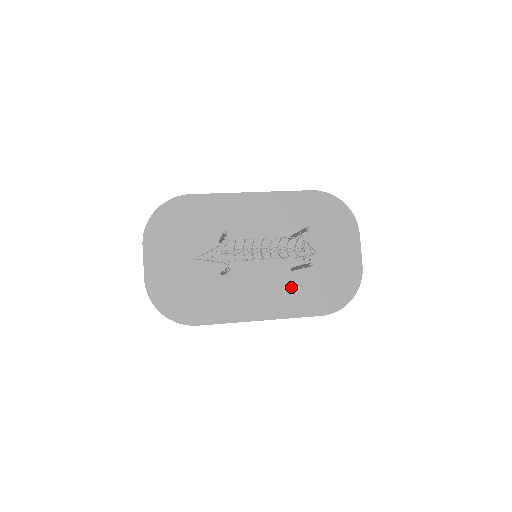
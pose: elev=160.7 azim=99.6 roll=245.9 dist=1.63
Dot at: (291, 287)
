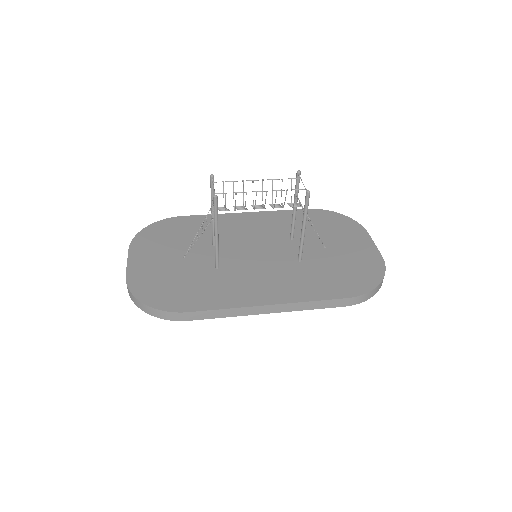
Dot at: (301, 275)
